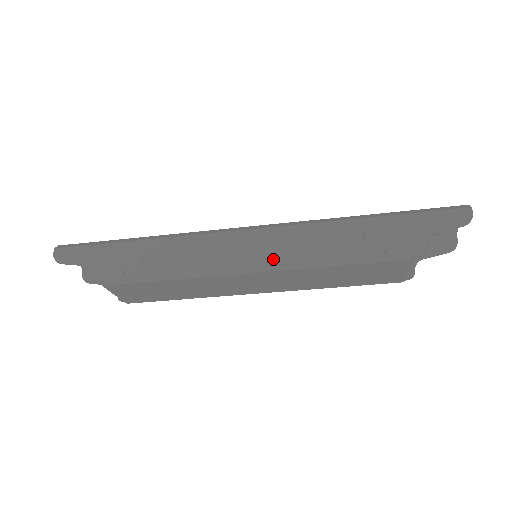
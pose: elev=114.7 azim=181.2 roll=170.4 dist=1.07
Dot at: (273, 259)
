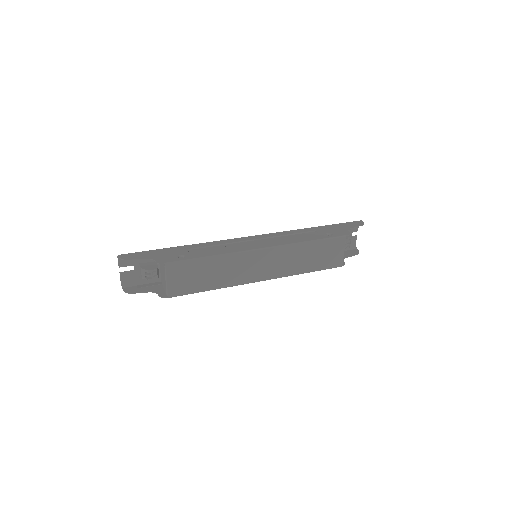
Dot at: (274, 243)
